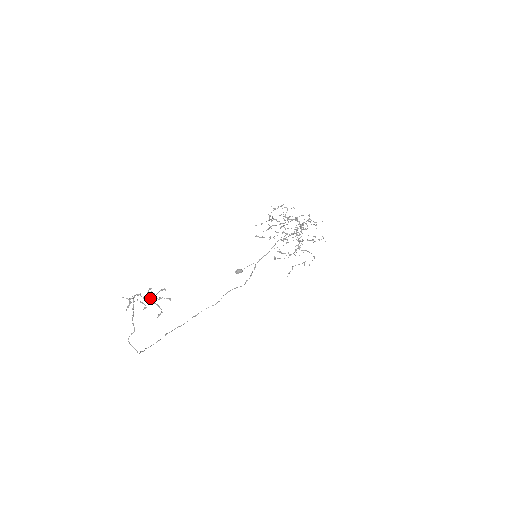
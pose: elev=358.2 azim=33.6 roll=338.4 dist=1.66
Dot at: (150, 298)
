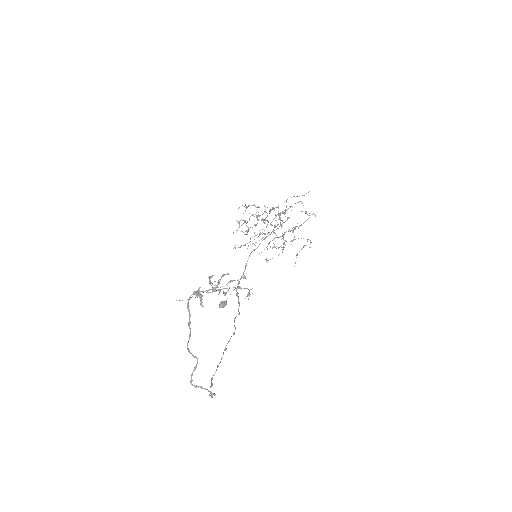
Dot at: occluded
